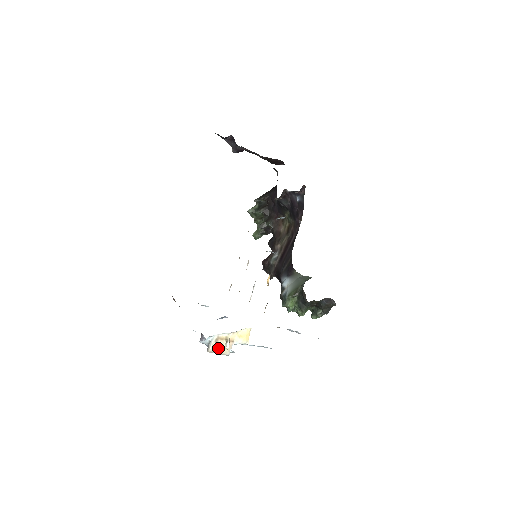
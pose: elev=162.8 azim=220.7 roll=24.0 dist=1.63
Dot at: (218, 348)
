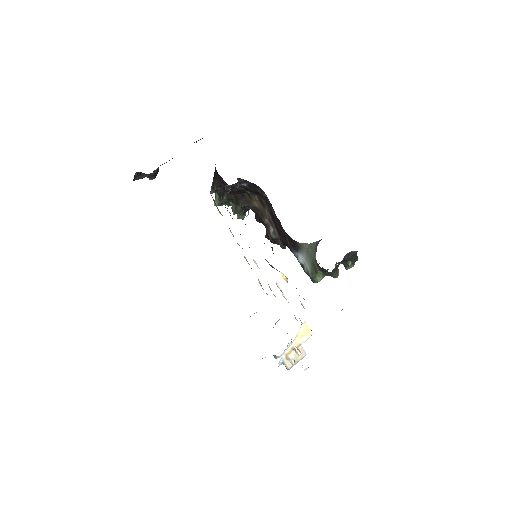
Dot at: (293, 362)
